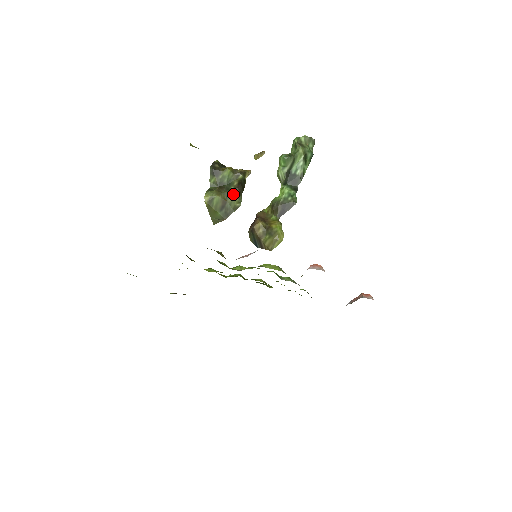
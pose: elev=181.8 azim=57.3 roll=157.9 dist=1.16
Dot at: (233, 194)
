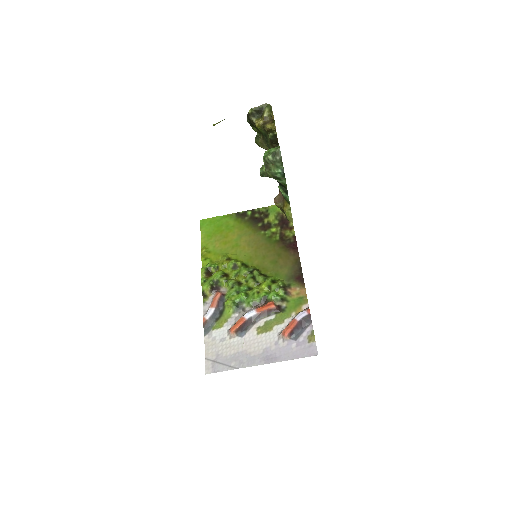
Dot at: (271, 147)
